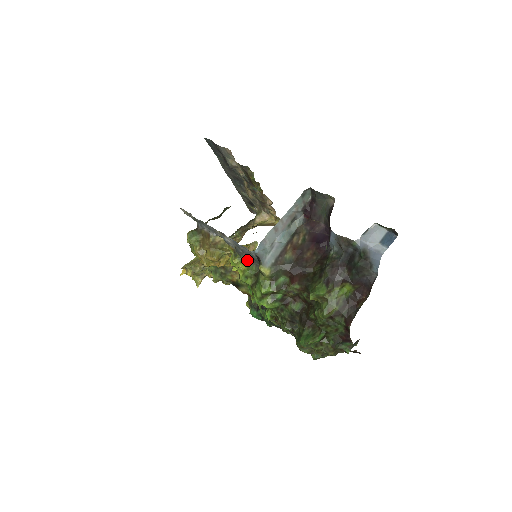
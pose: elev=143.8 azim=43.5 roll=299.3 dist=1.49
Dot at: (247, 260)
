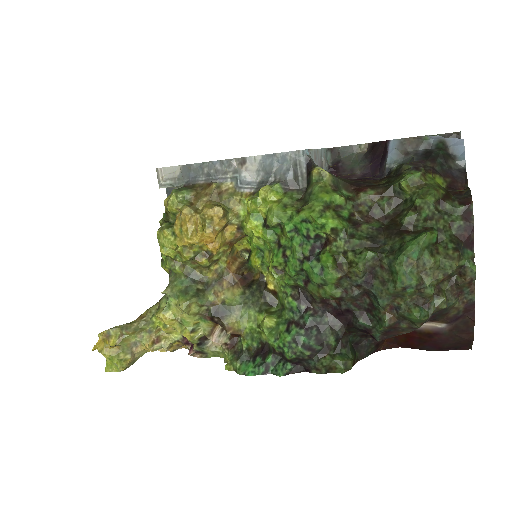
Dot at: (283, 185)
